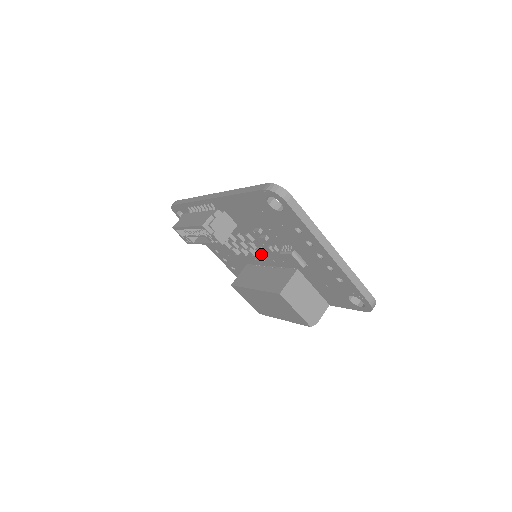
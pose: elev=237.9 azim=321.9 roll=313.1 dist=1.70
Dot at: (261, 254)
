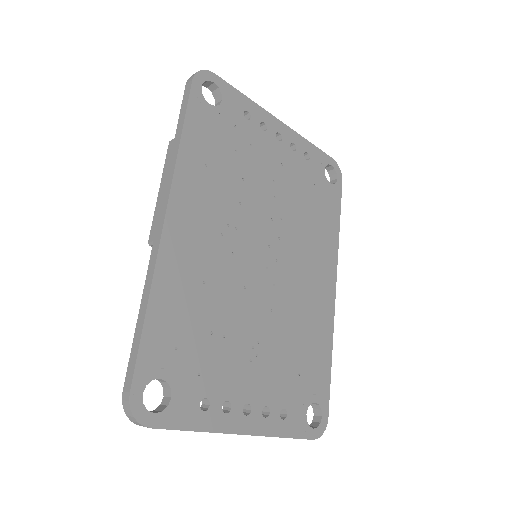
Dot at: occluded
